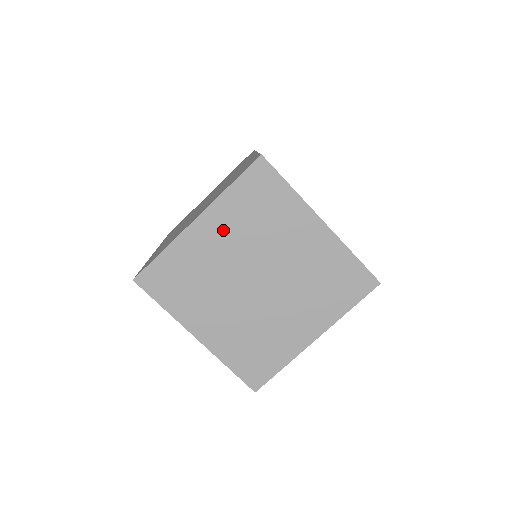
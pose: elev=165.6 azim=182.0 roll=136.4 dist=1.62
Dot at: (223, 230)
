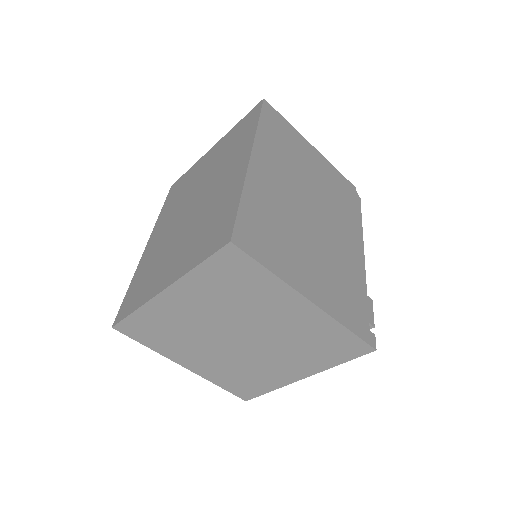
Dot at: (196, 300)
